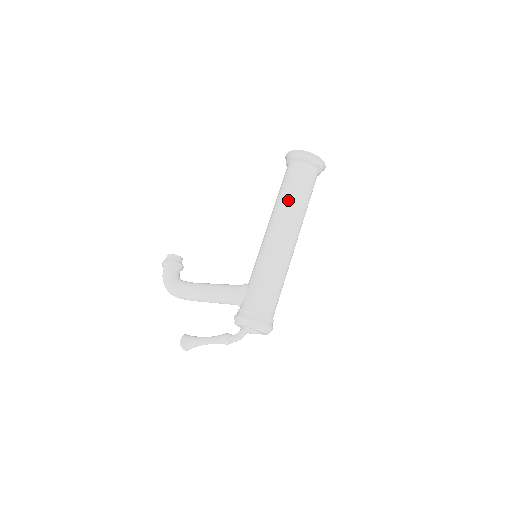
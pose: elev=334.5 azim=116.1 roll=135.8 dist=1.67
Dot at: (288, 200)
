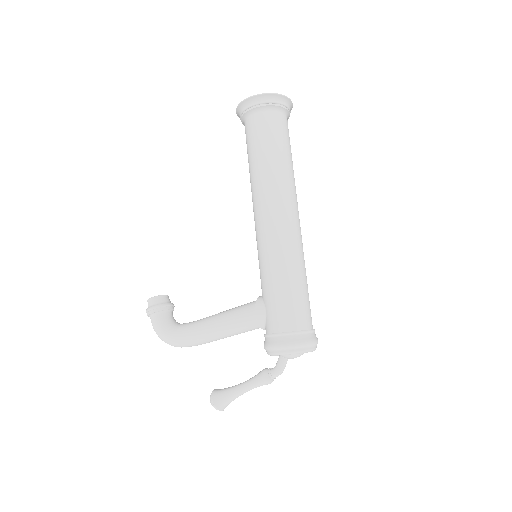
Dot at: (265, 168)
